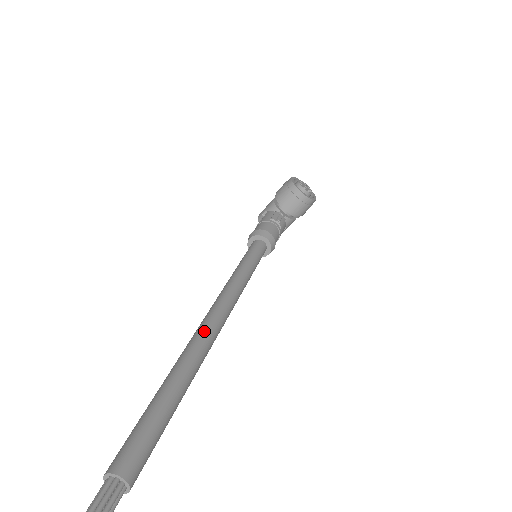
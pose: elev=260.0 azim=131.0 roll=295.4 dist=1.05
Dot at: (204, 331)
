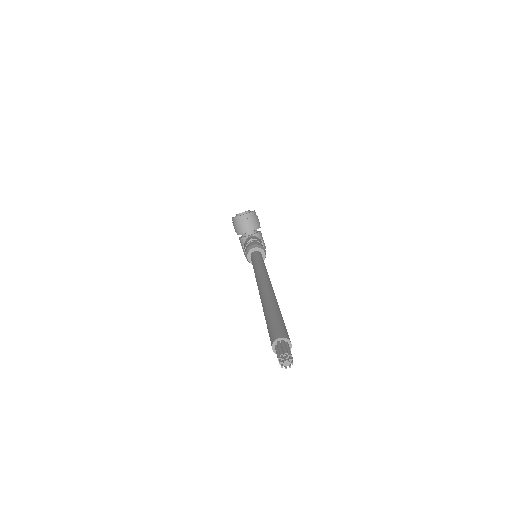
Dot at: (261, 290)
